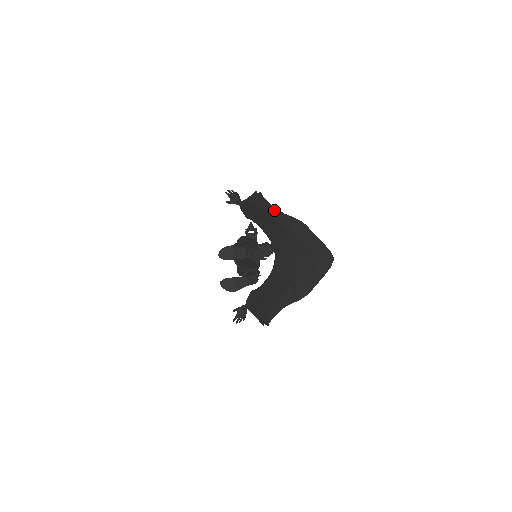
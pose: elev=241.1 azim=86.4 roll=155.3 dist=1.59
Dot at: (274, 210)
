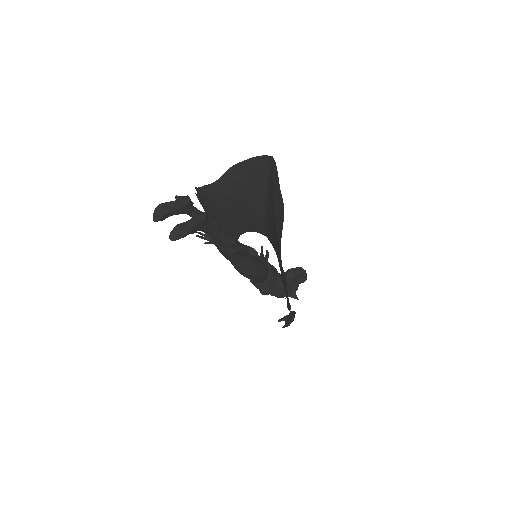
Dot at: (213, 187)
